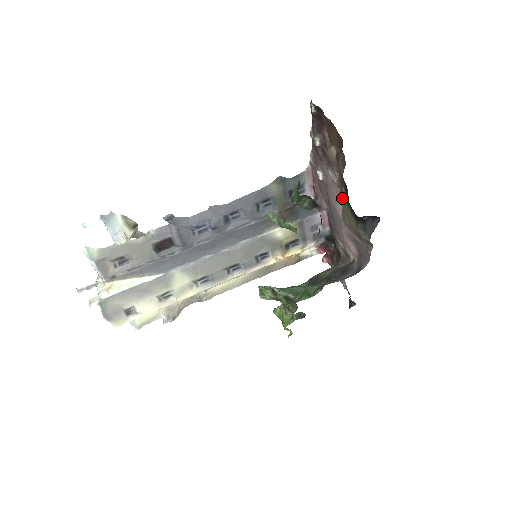
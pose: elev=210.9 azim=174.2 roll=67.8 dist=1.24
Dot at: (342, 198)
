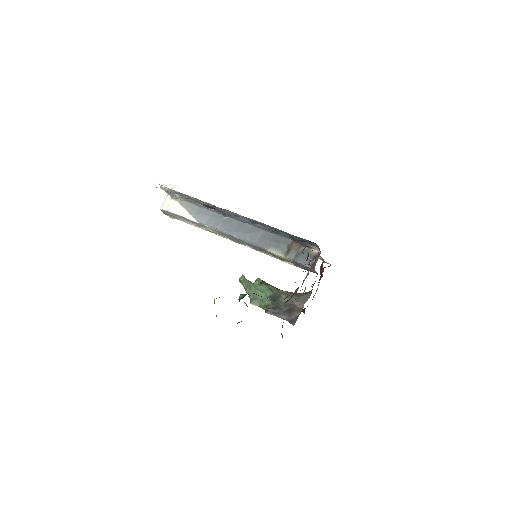
Dot at: occluded
